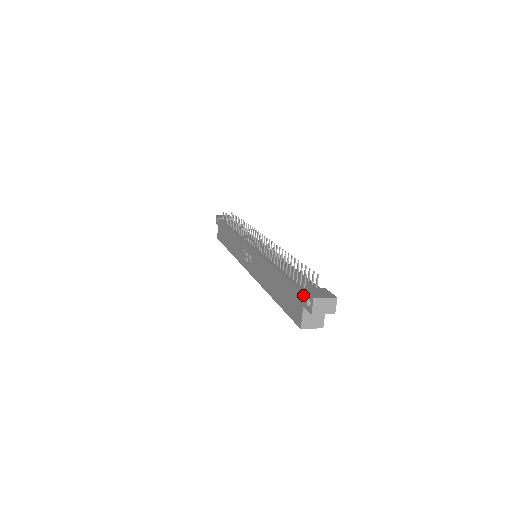
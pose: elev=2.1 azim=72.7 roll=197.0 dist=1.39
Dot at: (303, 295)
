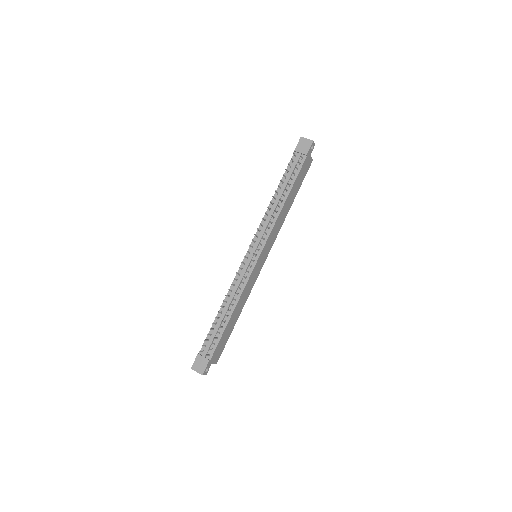
Dot at: (198, 356)
